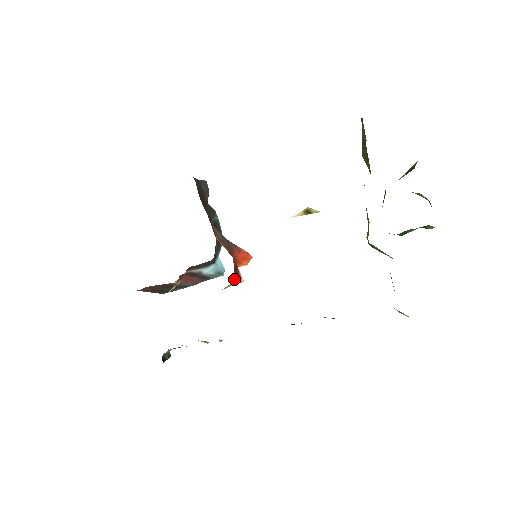
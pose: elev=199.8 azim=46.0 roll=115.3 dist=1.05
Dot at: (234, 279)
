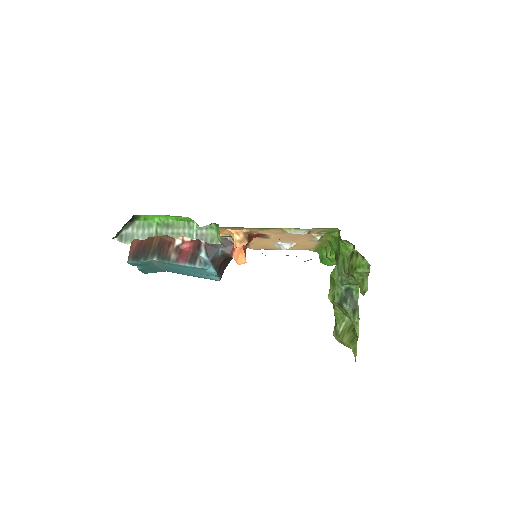
Dot at: (248, 236)
